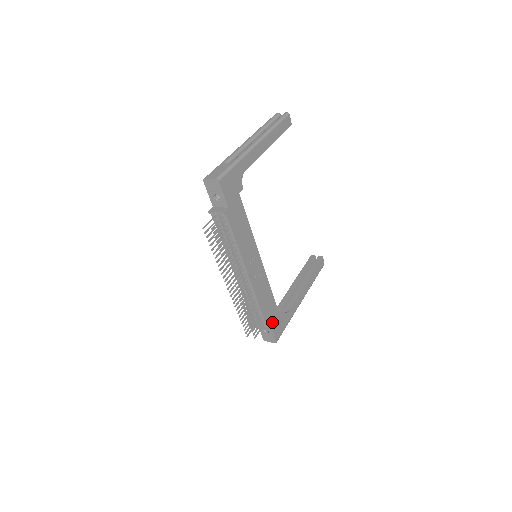
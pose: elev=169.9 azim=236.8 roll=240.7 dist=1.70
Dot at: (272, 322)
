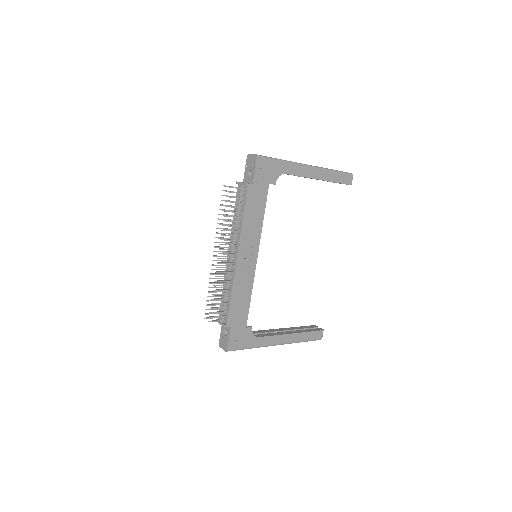
Dot at: (234, 326)
